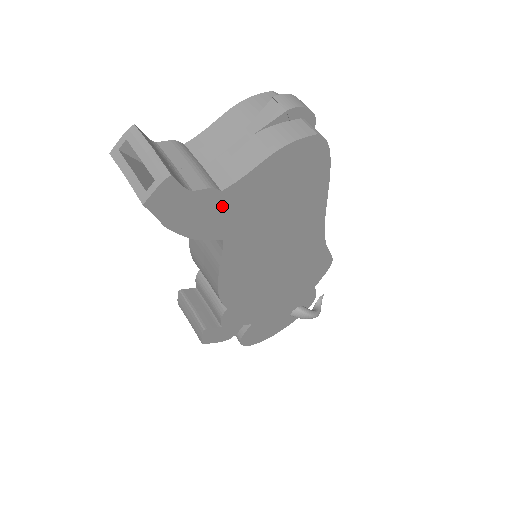
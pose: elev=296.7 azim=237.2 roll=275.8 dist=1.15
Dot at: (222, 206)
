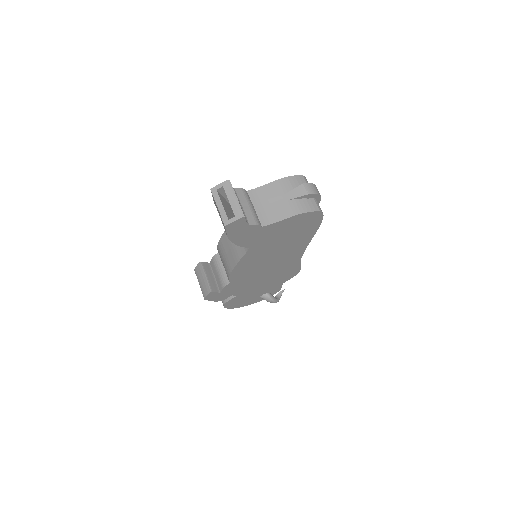
Dot at: (258, 233)
